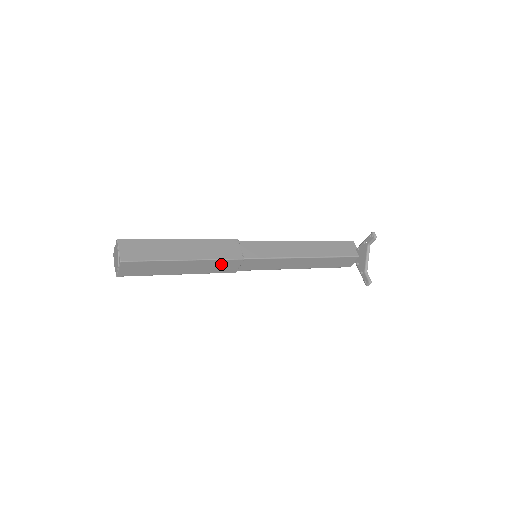
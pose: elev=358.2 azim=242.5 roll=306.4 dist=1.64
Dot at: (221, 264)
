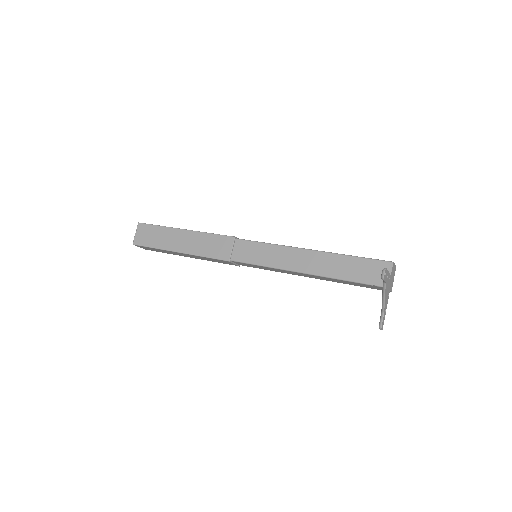
Dot at: (214, 259)
